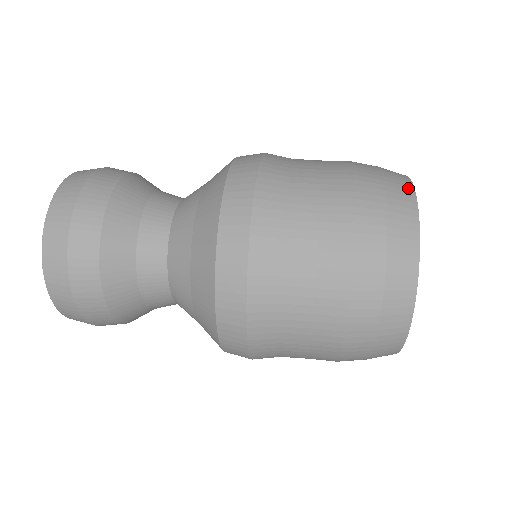
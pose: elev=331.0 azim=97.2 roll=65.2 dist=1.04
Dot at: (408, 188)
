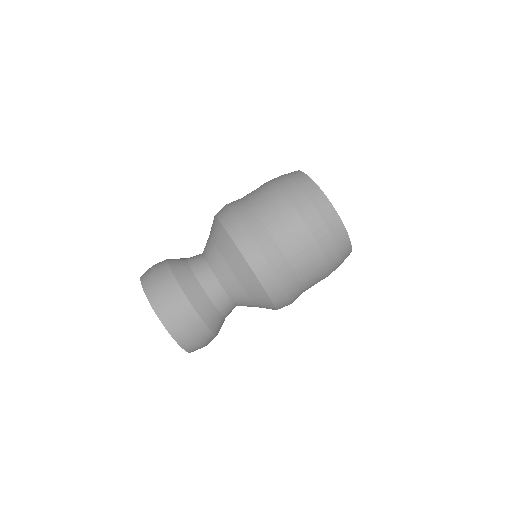
Dot at: (349, 250)
